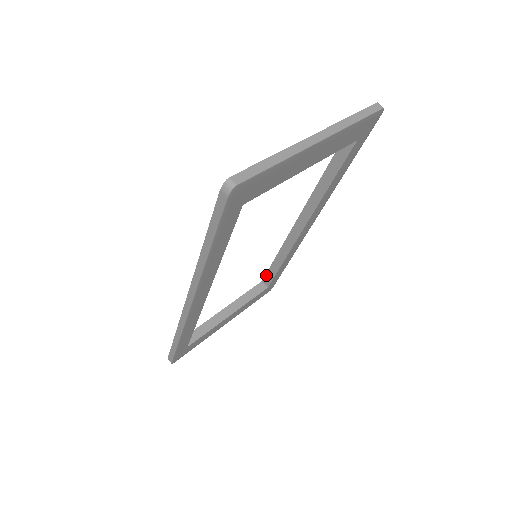
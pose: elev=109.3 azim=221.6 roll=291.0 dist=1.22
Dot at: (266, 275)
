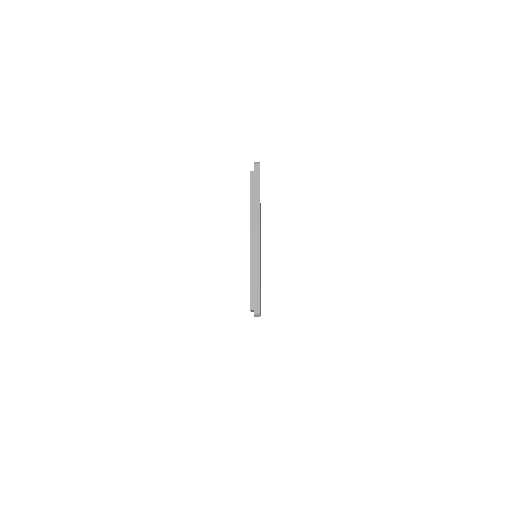
Dot at: occluded
